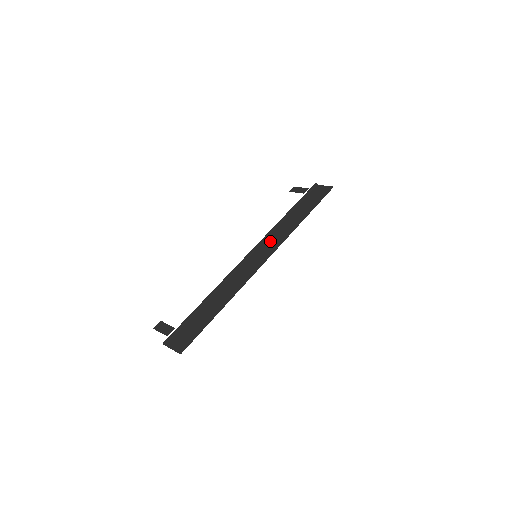
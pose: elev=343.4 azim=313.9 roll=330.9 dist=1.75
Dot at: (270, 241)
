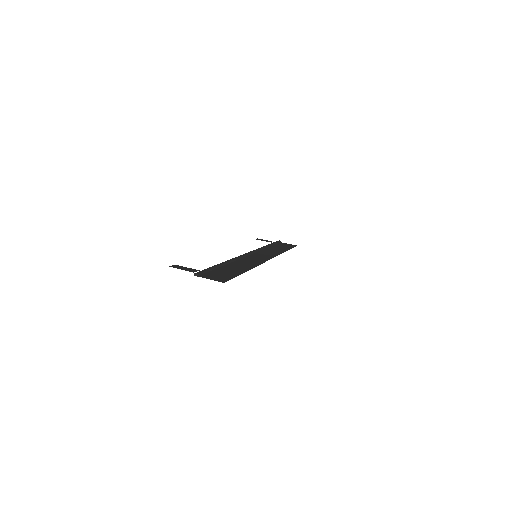
Dot at: (263, 253)
